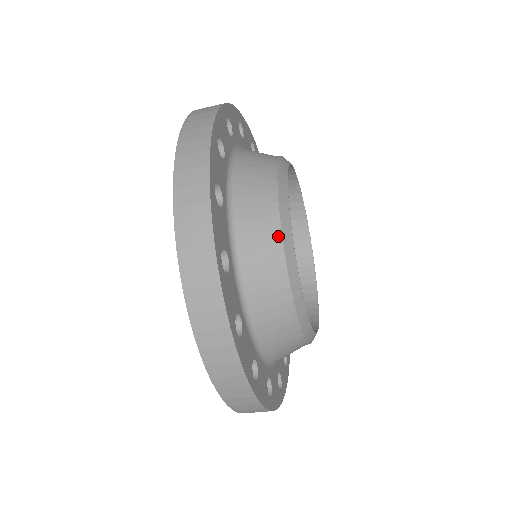
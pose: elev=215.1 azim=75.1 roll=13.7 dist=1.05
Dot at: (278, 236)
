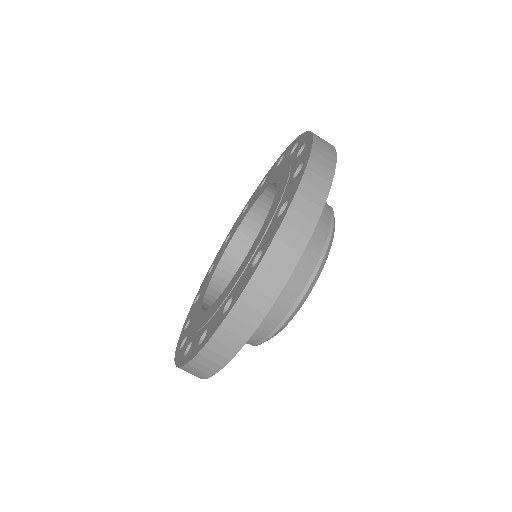
Dot at: (329, 206)
